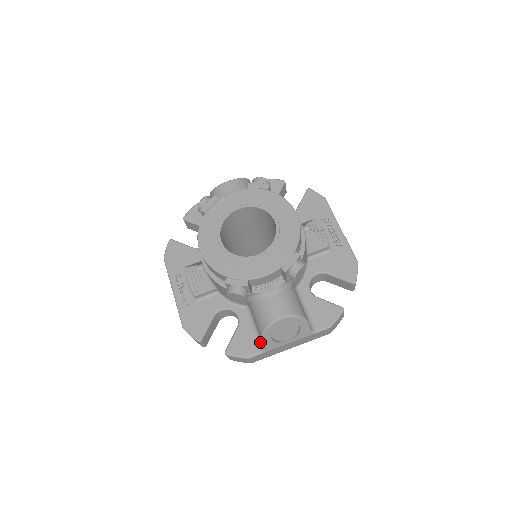
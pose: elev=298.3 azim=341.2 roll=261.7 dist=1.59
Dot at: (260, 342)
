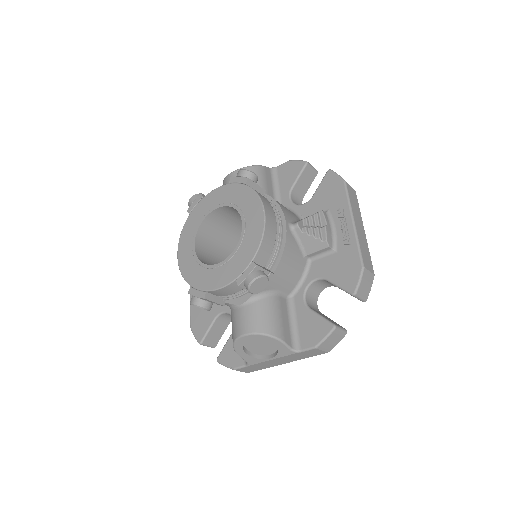
Dot at: occluded
